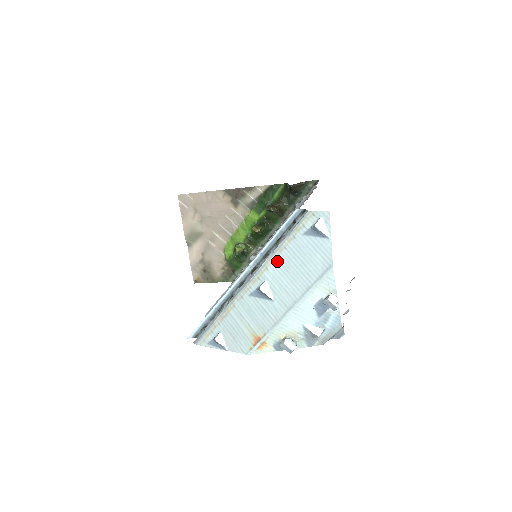
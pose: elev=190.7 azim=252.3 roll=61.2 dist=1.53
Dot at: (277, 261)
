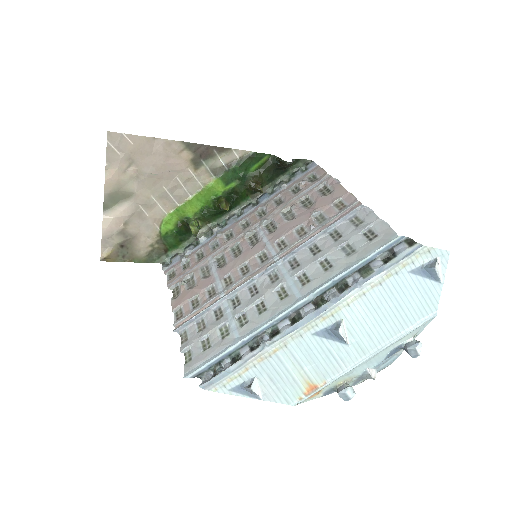
Dot at: (365, 298)
